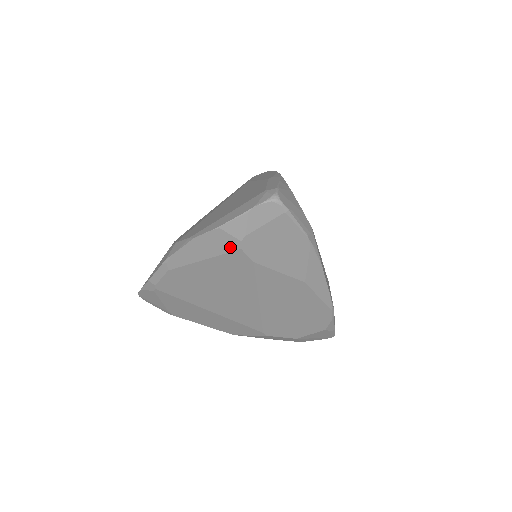
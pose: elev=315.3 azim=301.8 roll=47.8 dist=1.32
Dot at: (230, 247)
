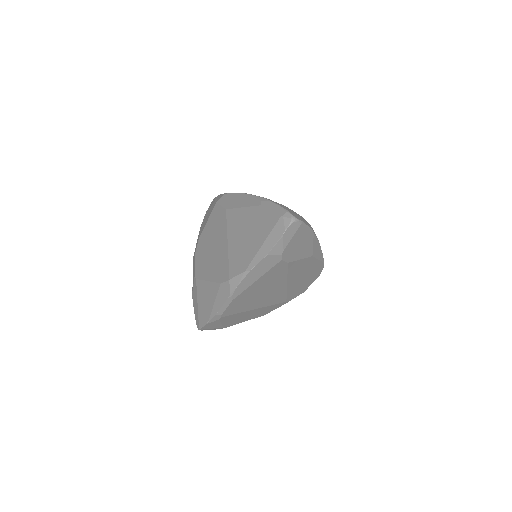
Dot at: (275, 263)
